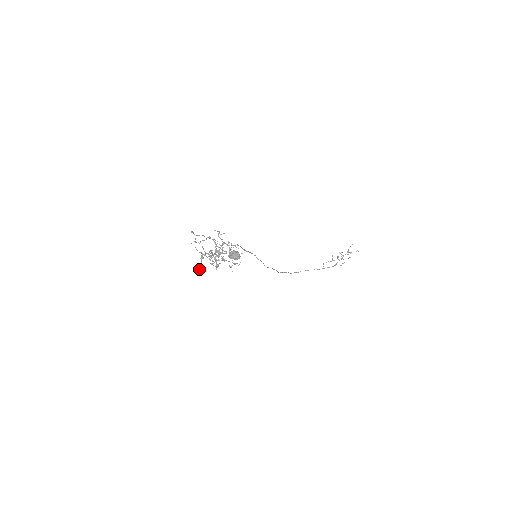
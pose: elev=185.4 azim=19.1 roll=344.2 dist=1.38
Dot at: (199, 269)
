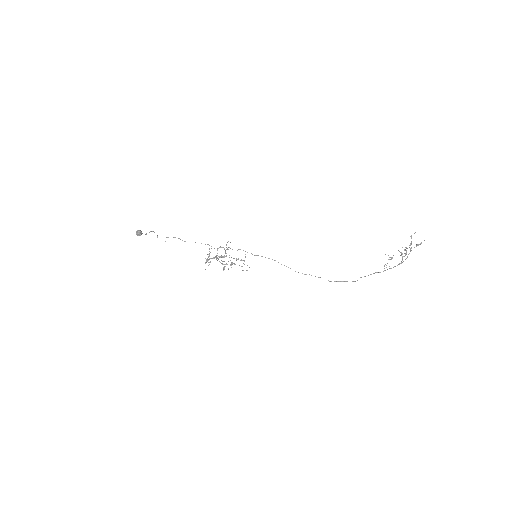
Dot at: occluded
